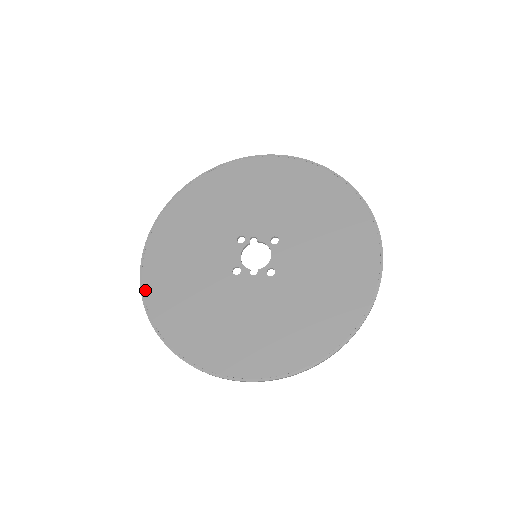
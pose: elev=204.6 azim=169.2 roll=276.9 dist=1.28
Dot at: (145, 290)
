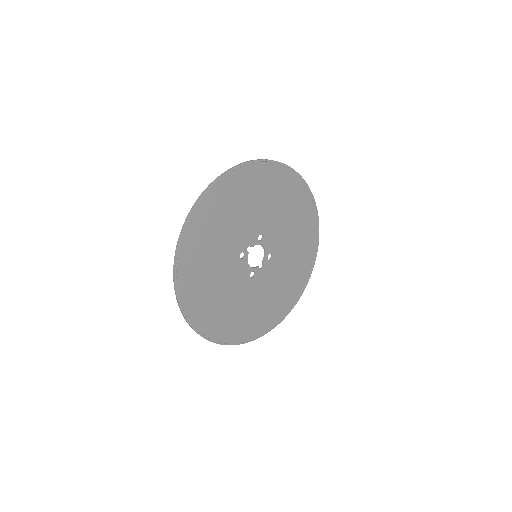
Dot at: (211, 338)
